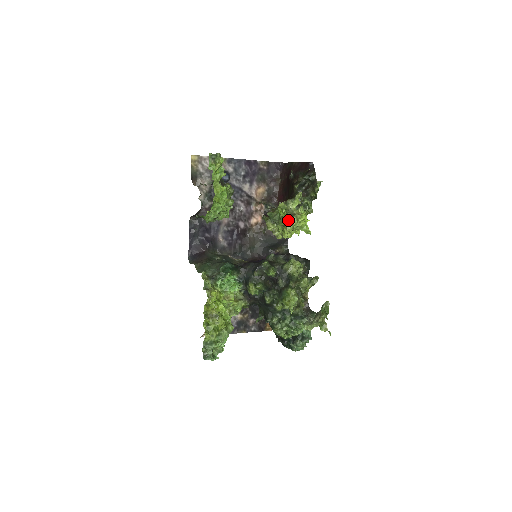
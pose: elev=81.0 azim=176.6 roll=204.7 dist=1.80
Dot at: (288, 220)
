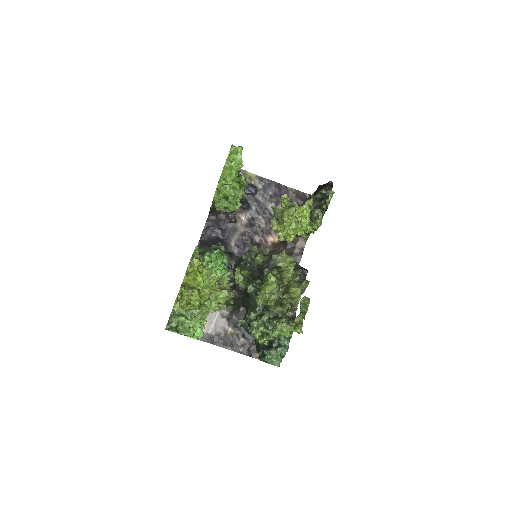
Dot at: (286, 209)
